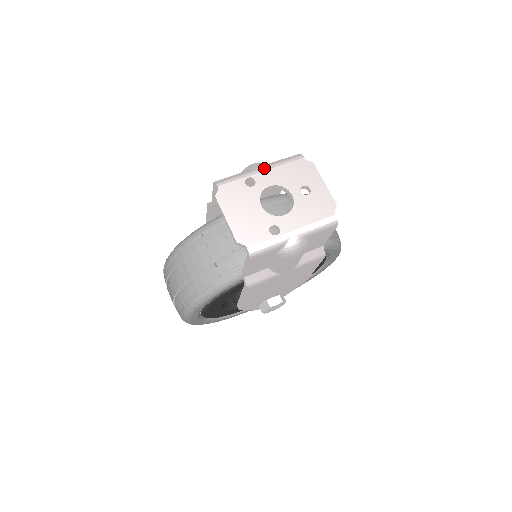
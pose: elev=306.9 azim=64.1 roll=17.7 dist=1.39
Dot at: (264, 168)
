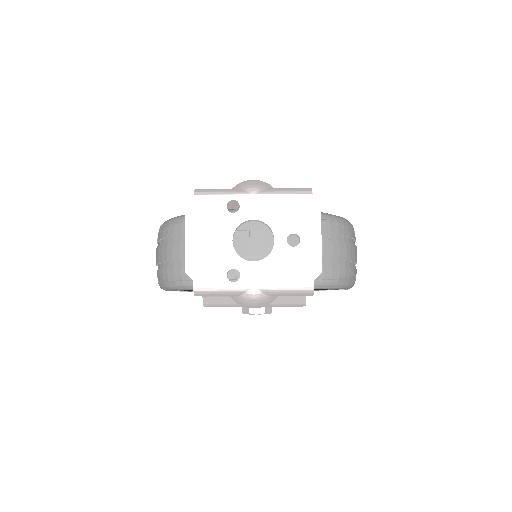
Dot at: (258, 194)
